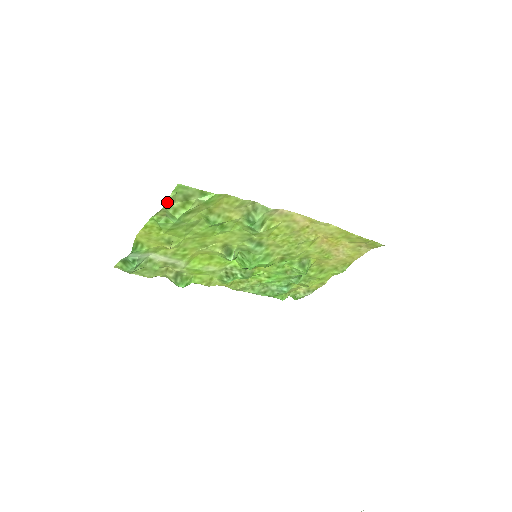
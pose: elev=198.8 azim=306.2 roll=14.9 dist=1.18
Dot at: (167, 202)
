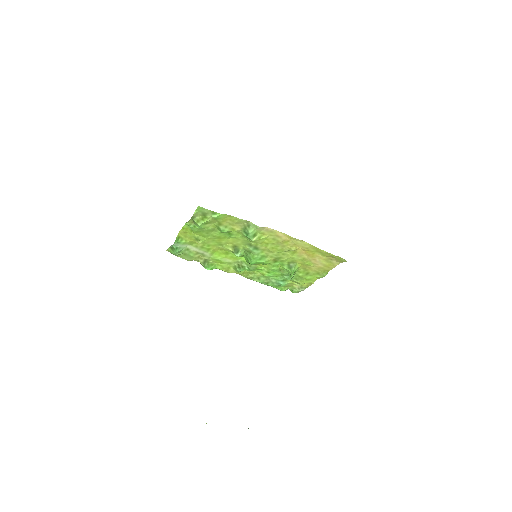
Dot at: (193, 216)
